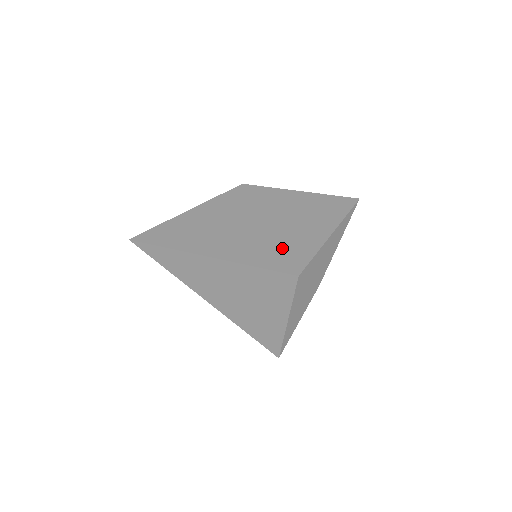
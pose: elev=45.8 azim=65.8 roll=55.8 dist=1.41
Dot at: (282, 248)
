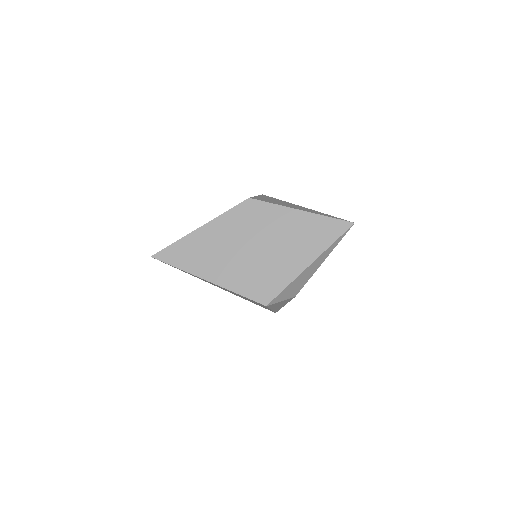
Dot at: (262, 277)
